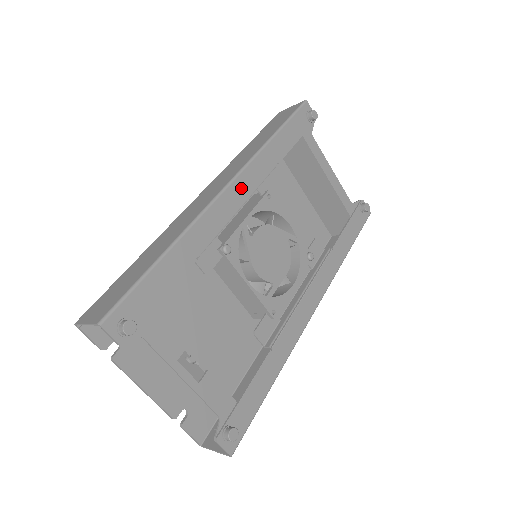
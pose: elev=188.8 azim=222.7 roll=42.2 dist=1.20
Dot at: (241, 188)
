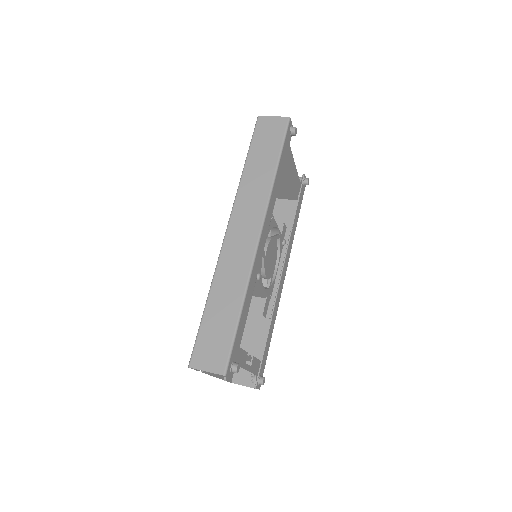
Dot at: (265, 228)
